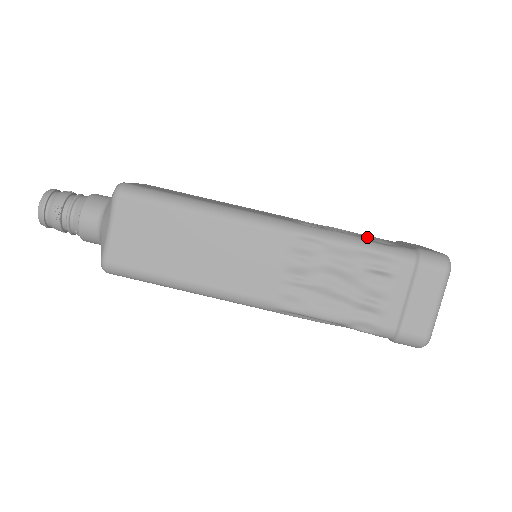
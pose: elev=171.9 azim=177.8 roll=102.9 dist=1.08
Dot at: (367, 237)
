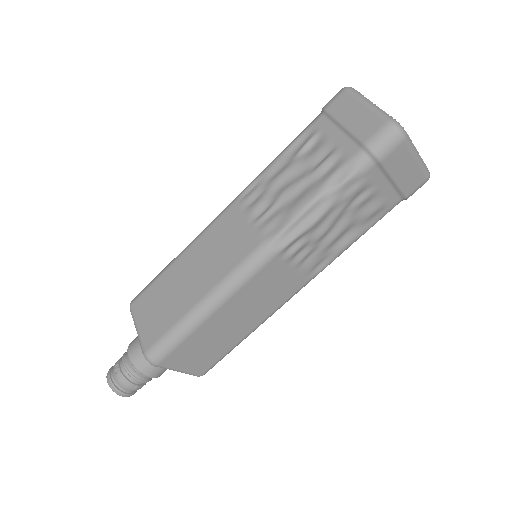
Dot at: occluded
